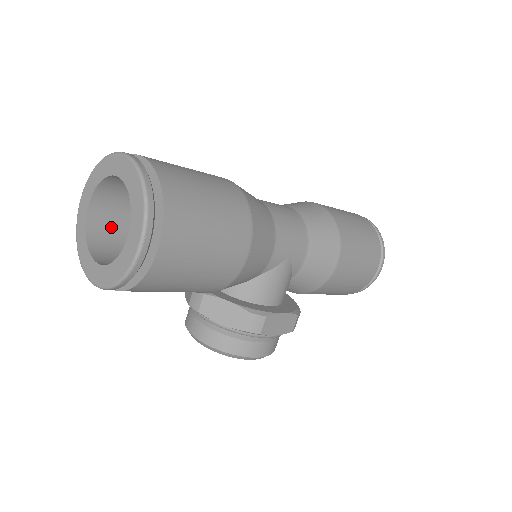
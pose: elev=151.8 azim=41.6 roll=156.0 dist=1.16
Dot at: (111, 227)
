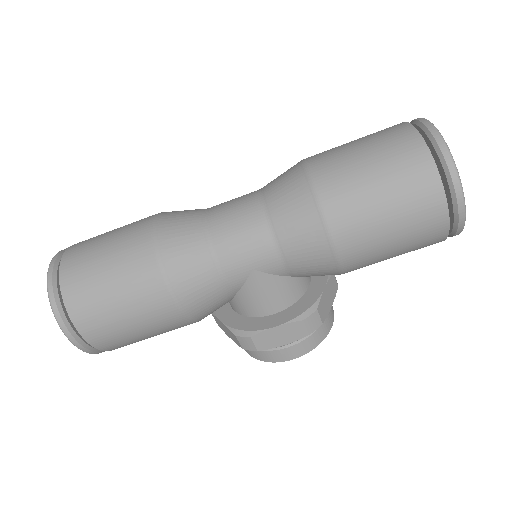
Dot at: occluded
